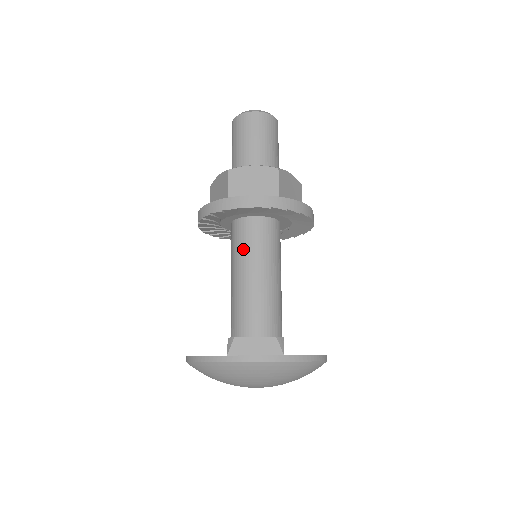
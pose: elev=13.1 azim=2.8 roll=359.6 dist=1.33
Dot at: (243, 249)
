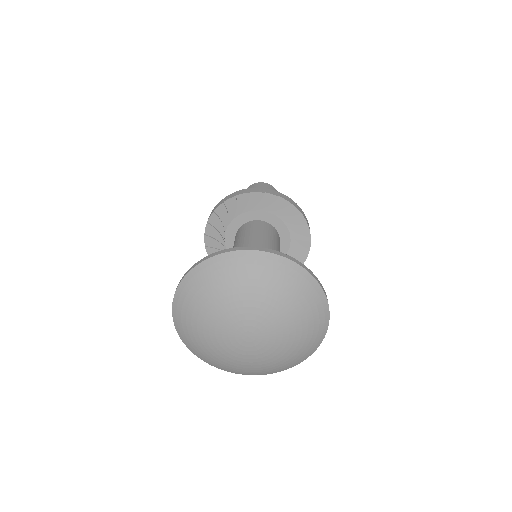
Dot at: occluded
